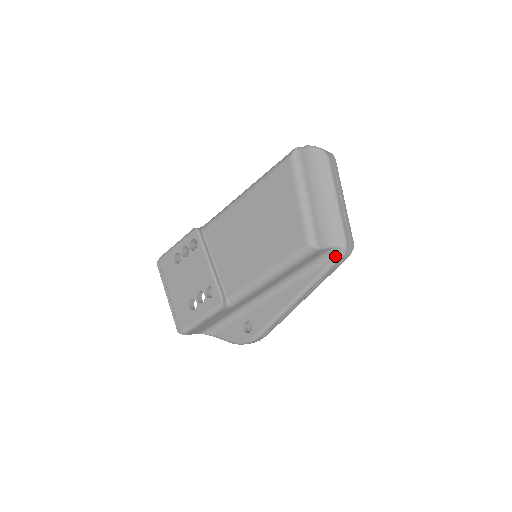
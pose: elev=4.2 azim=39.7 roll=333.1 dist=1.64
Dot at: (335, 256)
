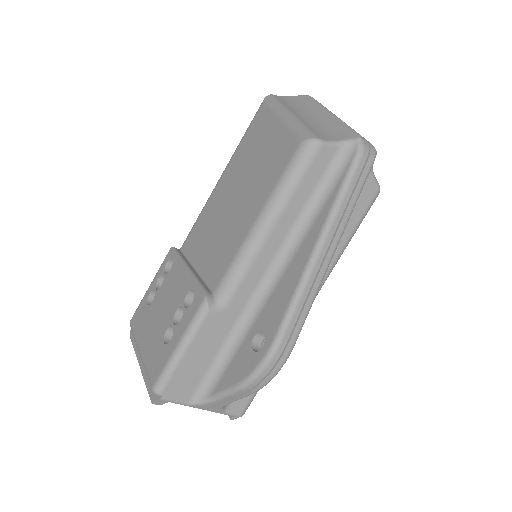
Dot at: (351, 157)
